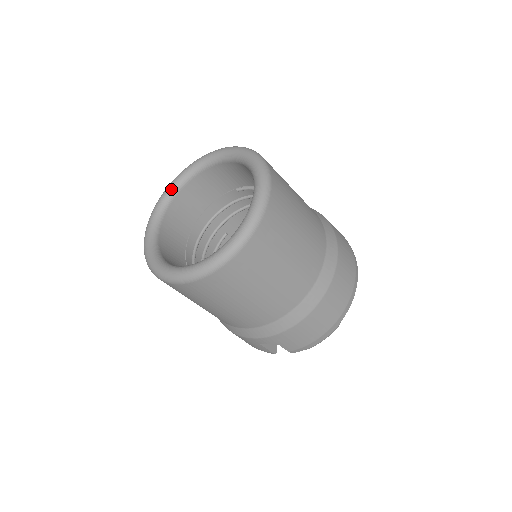
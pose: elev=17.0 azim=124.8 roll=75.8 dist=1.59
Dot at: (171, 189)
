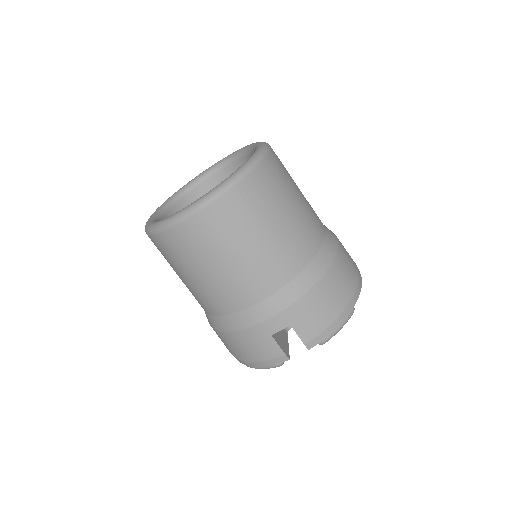
Dot at: (172, 198)
